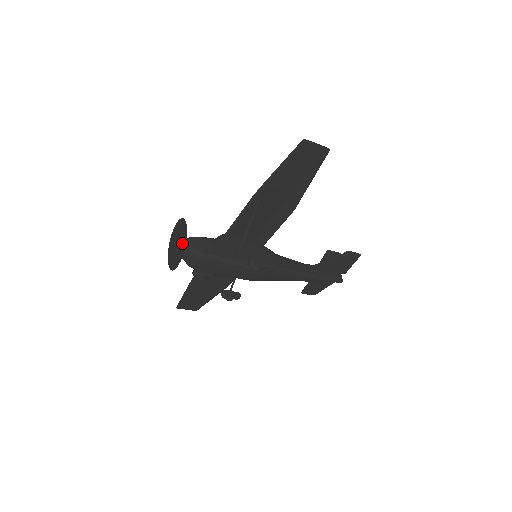
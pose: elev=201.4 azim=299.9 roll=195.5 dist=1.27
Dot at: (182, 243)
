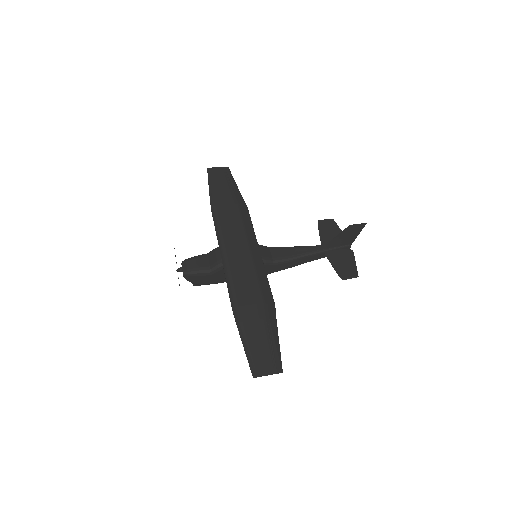
Dot at: occluded
